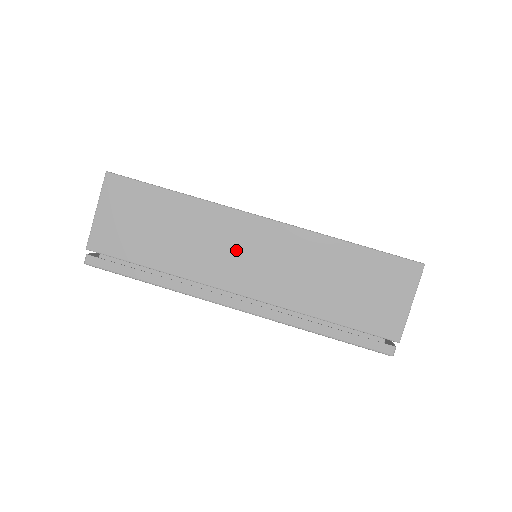
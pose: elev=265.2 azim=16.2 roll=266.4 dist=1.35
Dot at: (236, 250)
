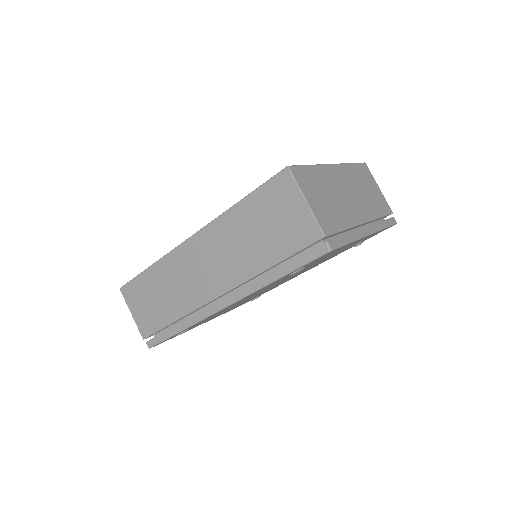
Dot at: (194, 272)
